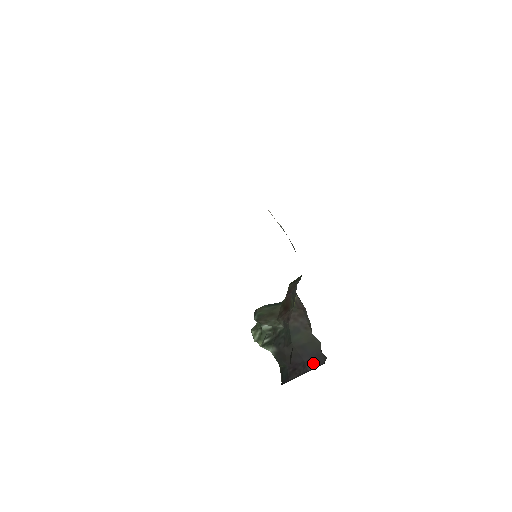
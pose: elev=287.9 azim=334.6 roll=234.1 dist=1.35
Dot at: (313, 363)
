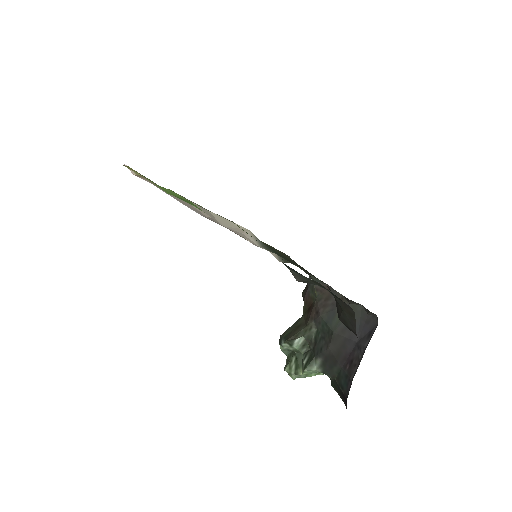
Dot at: (366, 335)
